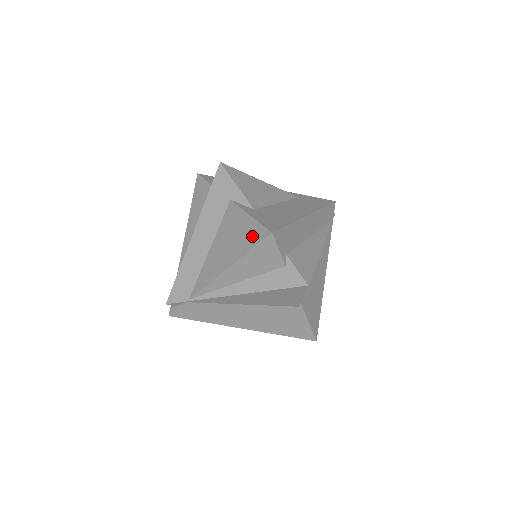
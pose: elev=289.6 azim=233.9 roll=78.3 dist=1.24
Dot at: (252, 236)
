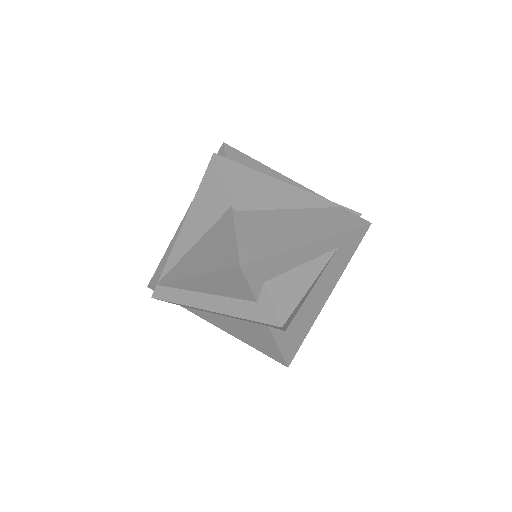
Dot at: (271, 354)
